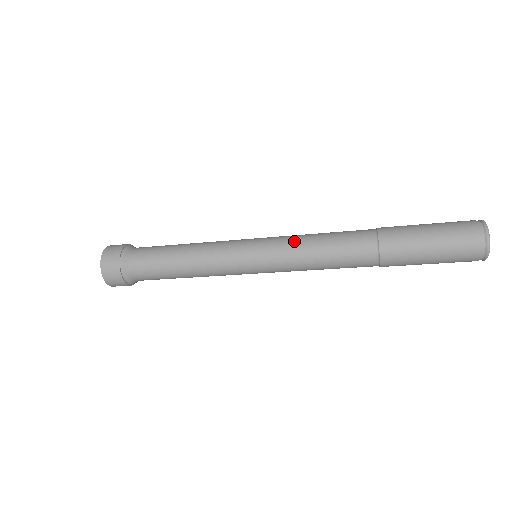
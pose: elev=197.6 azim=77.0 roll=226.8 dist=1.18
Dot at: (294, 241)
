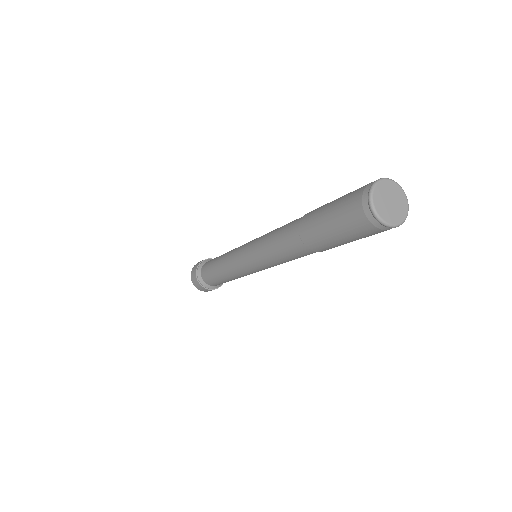
Dot at: (259, 252)
